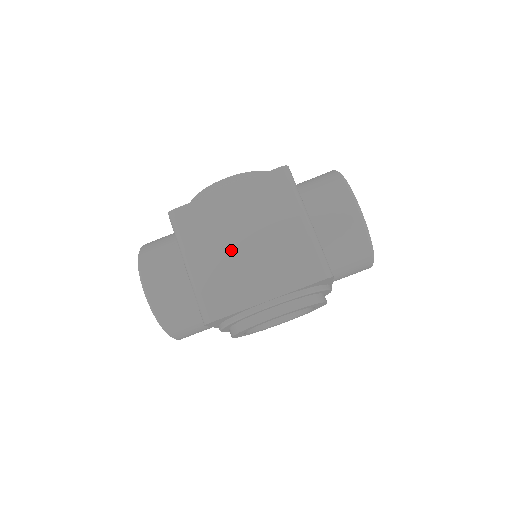
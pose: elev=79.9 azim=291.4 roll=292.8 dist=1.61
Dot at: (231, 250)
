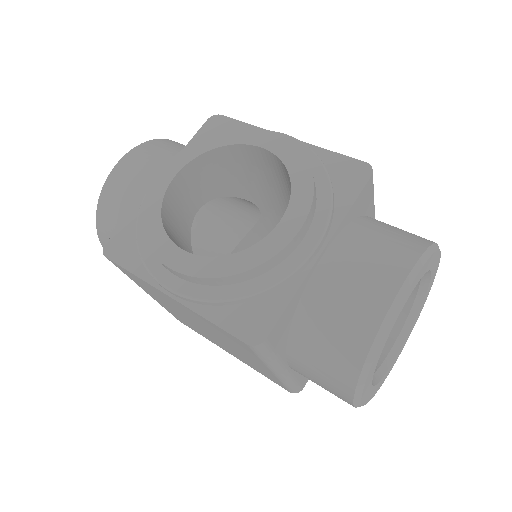
Dot at: occluded
